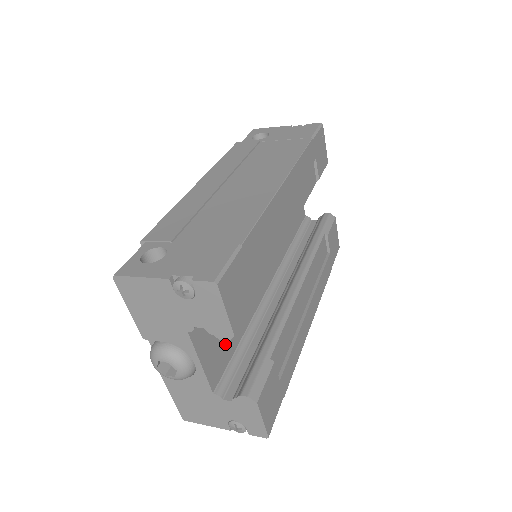
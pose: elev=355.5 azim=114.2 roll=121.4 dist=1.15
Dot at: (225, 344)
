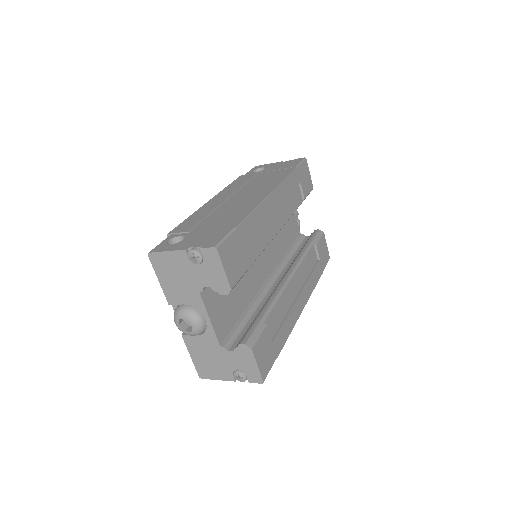
Dot at: (230, 312)
